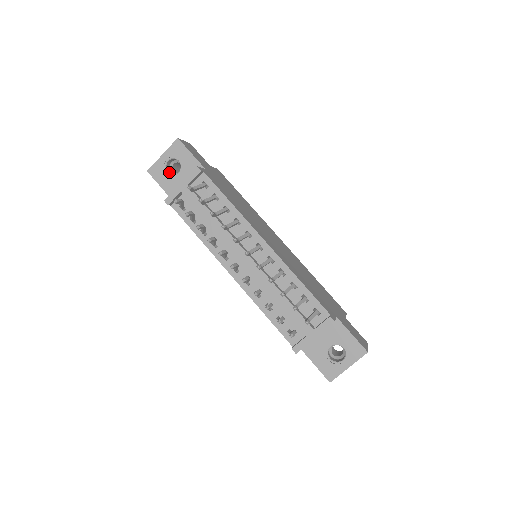
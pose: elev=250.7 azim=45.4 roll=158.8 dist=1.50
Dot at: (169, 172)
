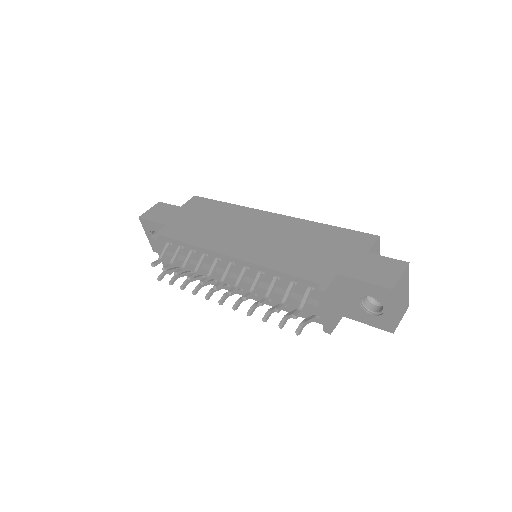
Dot at: occluded
